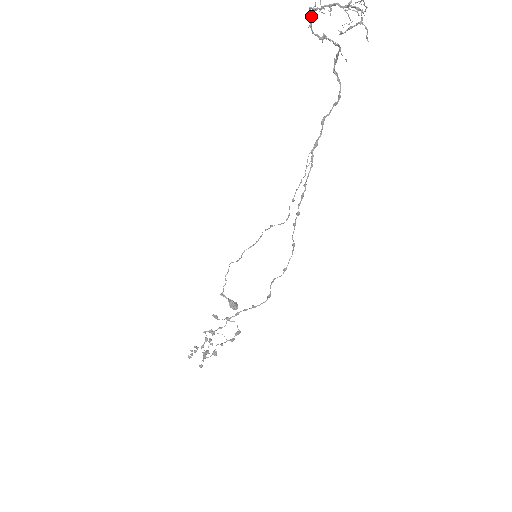
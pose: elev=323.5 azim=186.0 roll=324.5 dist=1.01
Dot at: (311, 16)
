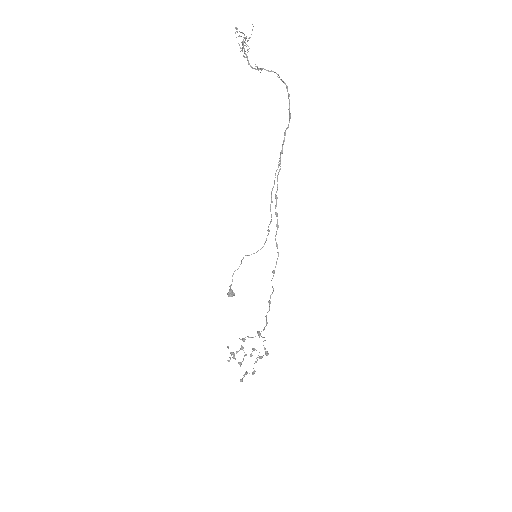
Dot at: (247, 58)
